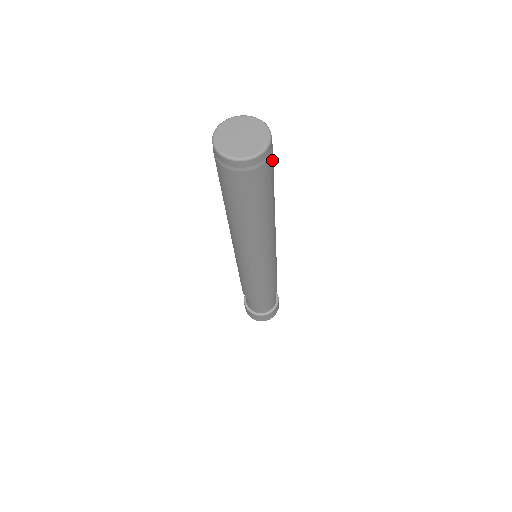
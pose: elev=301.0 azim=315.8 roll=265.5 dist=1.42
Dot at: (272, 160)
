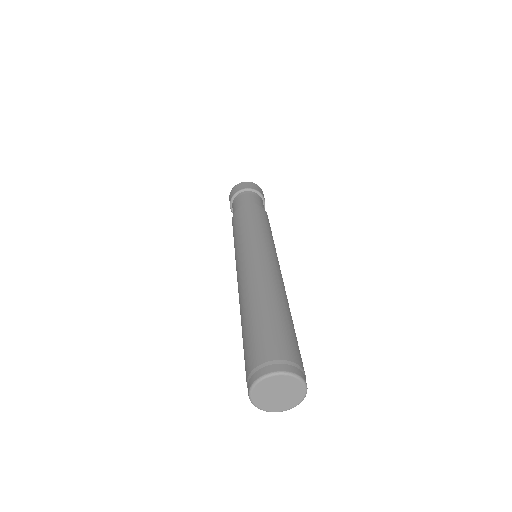
Dot at: (297, 356)
